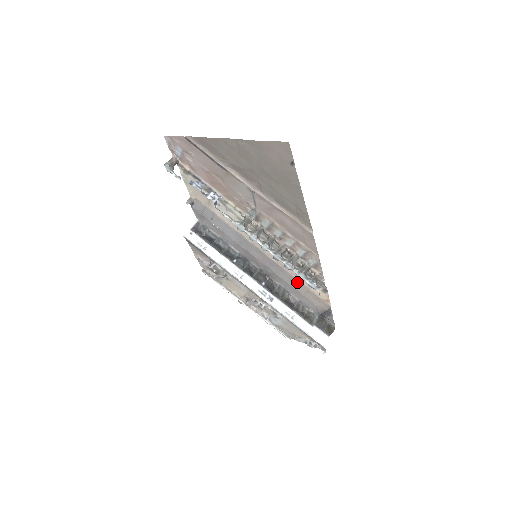
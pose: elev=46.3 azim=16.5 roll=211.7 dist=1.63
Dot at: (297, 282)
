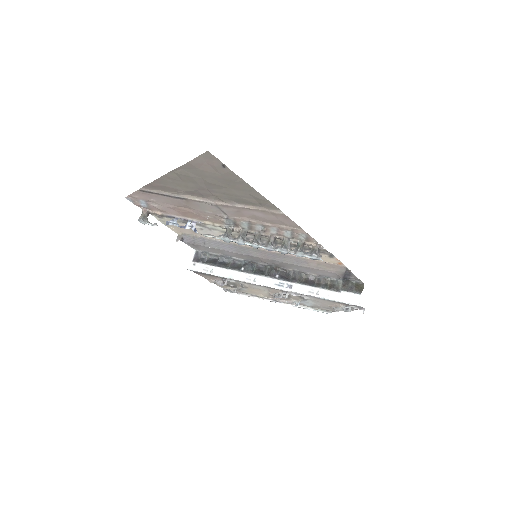
Dot at: (305, 260)
